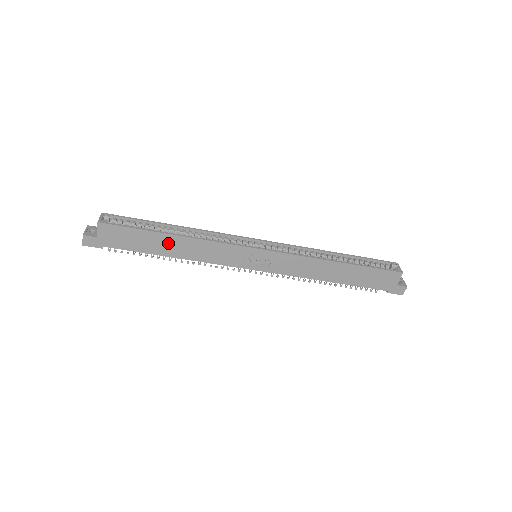
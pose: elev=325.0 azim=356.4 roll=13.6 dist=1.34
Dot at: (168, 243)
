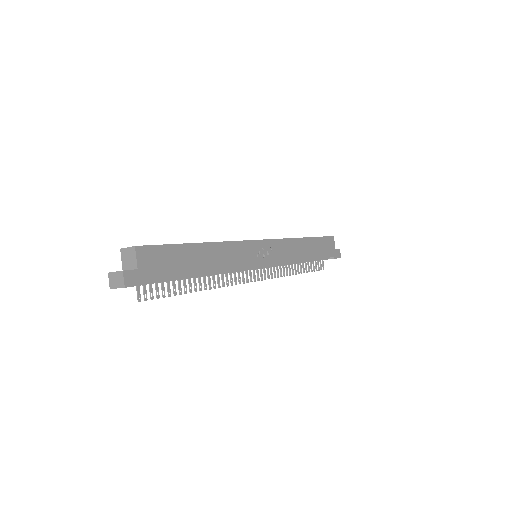
Dot at: (200, 255)
